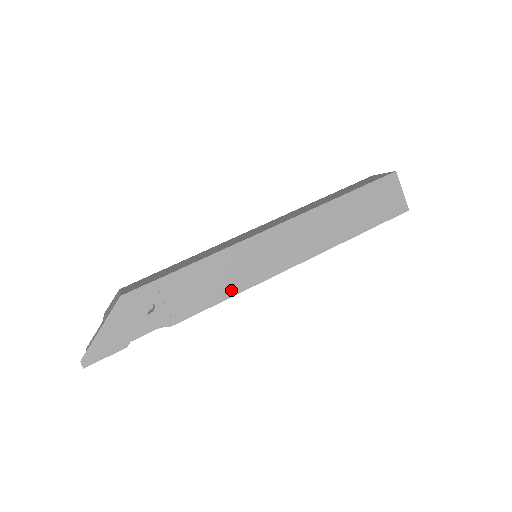
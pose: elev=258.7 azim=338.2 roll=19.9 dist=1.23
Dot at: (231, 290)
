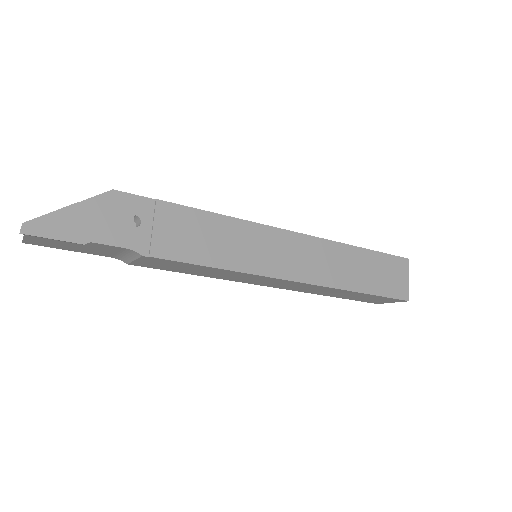
Dot at: (224, 261)
